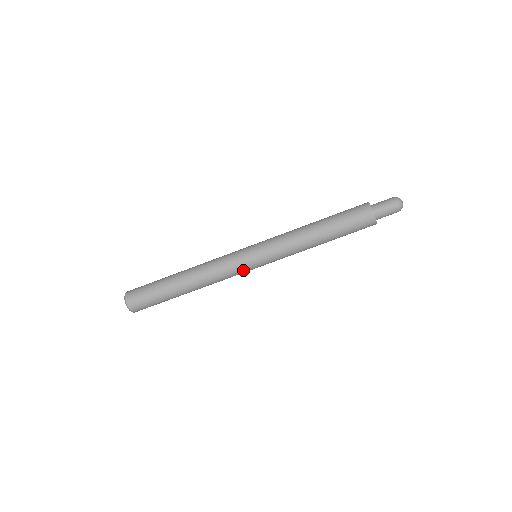
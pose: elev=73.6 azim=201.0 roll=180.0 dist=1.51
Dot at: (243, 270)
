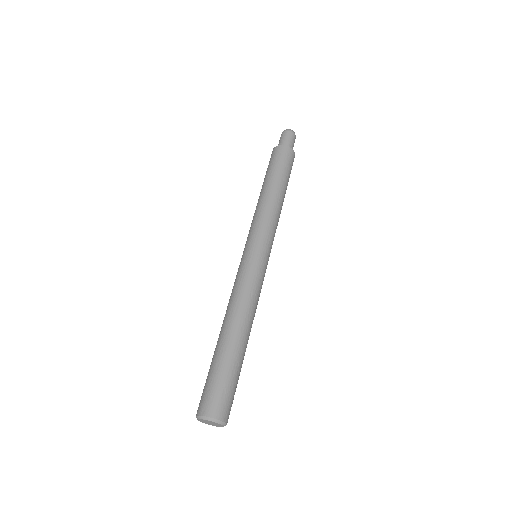
Dot at: (260, 269)
